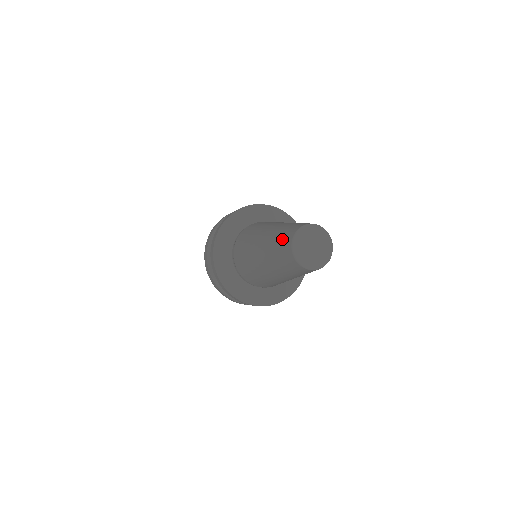
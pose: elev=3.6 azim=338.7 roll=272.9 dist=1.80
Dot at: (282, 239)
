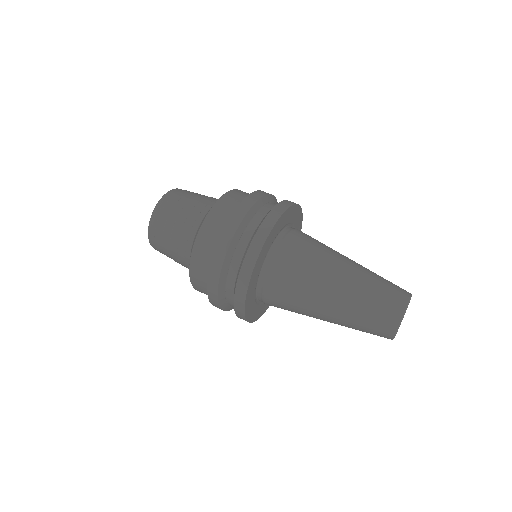
Dot at: occluded
